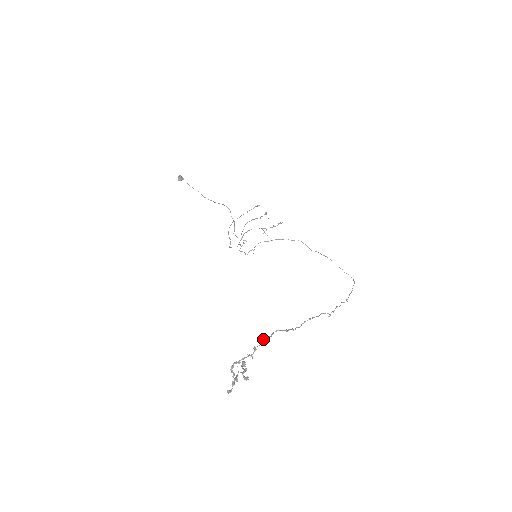
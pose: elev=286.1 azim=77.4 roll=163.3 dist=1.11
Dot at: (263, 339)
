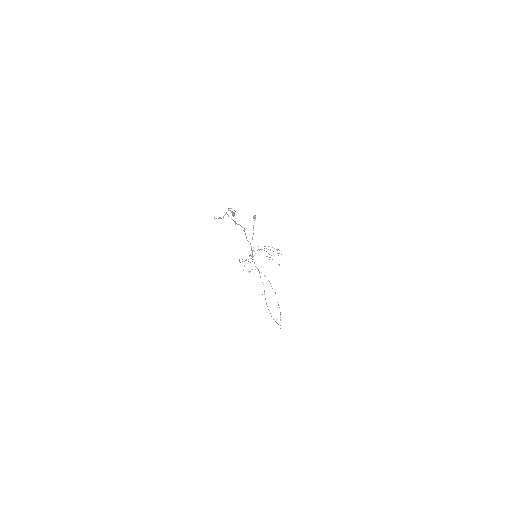
Dot at: occluded
